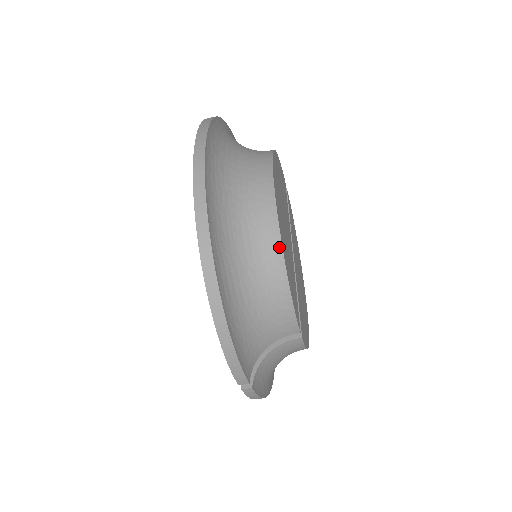
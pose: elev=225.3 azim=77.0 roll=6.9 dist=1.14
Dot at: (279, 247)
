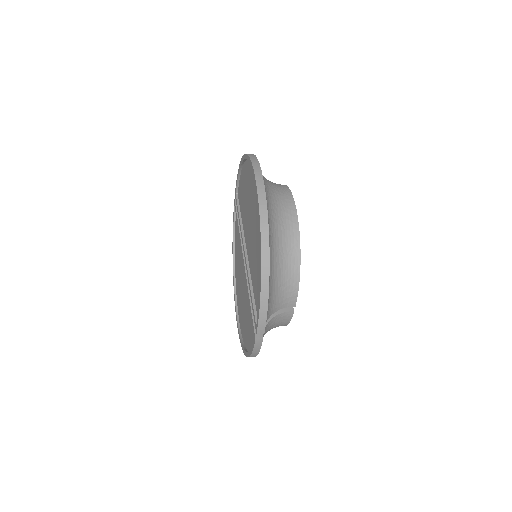
Dot at: (298, 244)
